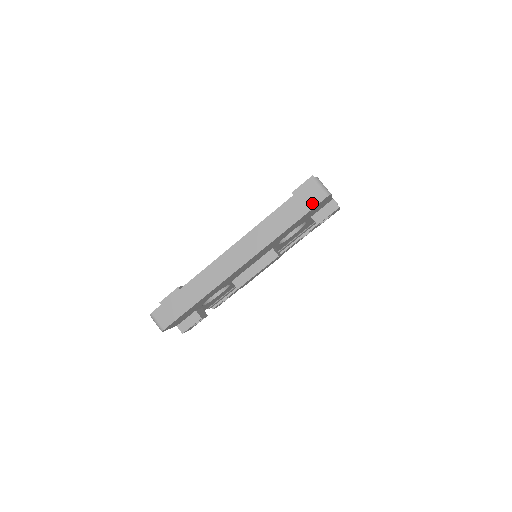
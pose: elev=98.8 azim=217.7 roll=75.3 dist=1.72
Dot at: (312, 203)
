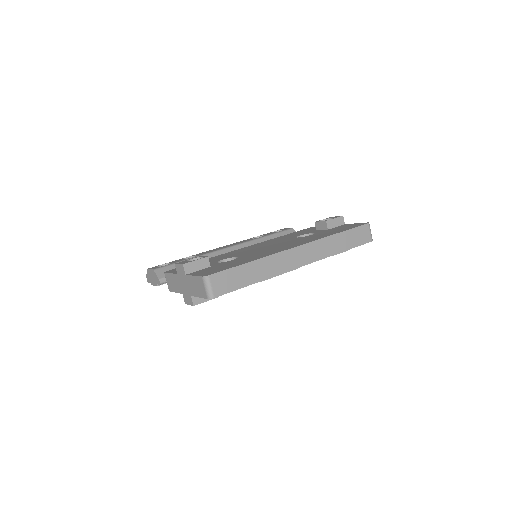
Dot at: (362, 241)
